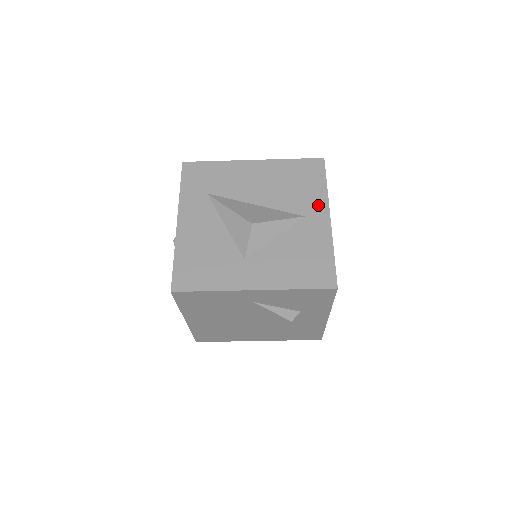
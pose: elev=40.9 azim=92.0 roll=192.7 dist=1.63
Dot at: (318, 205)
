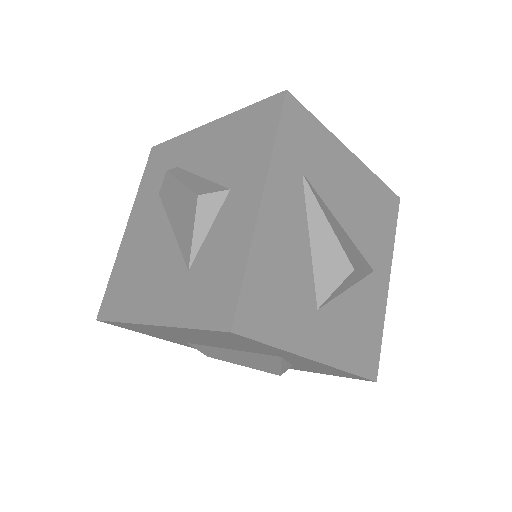
Dot at: (385, 261)
